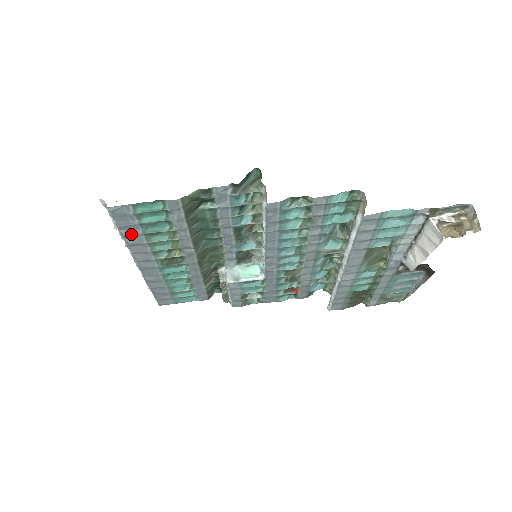
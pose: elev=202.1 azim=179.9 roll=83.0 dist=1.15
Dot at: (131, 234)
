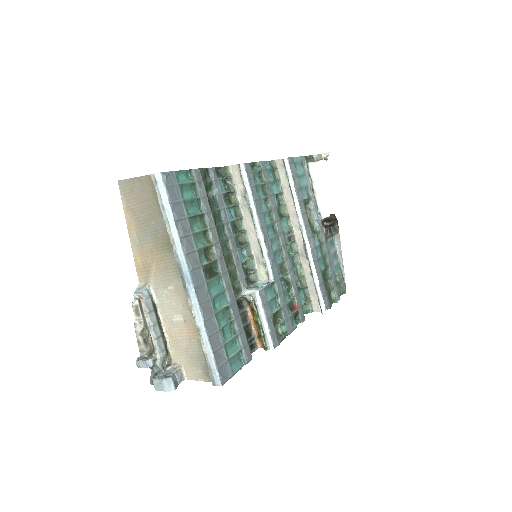
Dot at: (180, 217)
